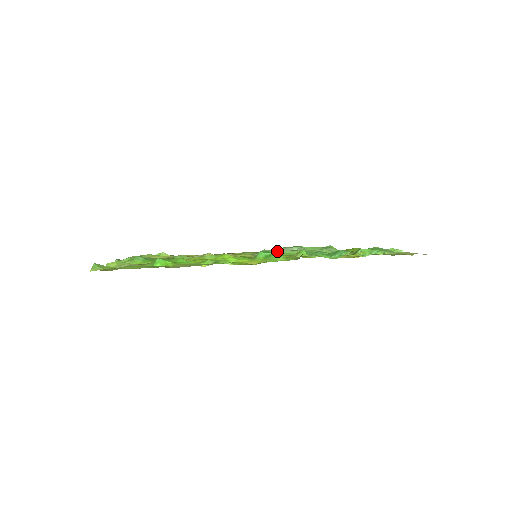
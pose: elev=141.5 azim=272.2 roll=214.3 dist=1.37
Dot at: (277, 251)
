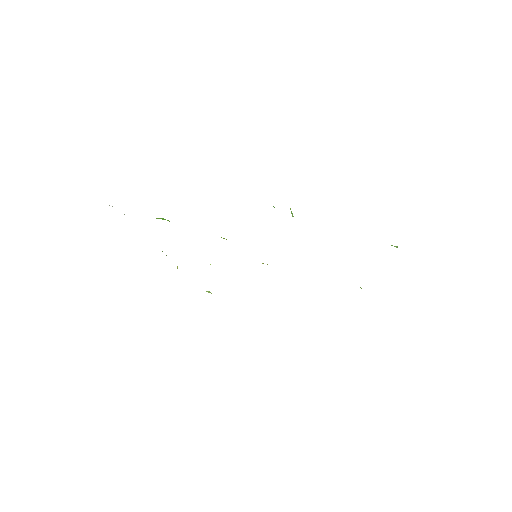
Dot at: occluded
